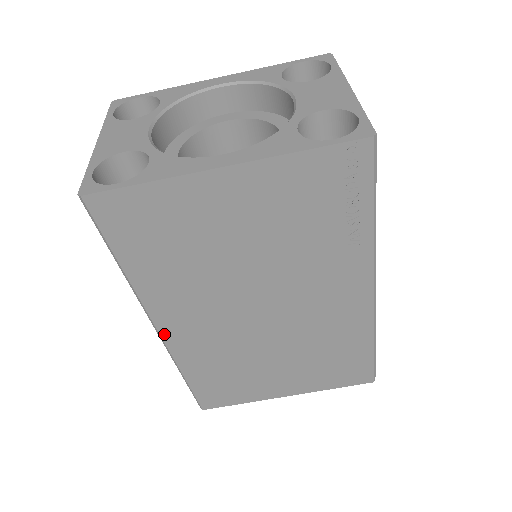
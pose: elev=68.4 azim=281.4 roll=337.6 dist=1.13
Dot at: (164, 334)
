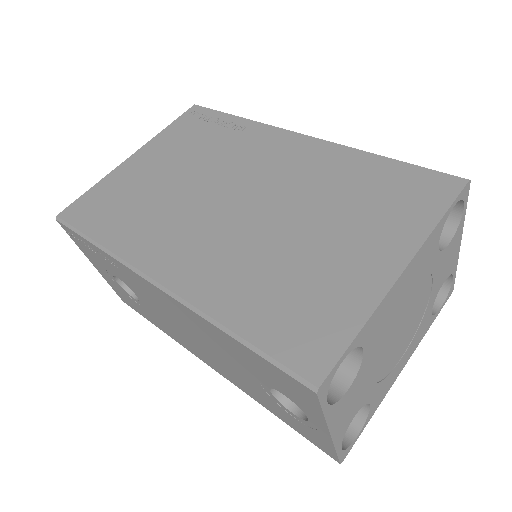
Dot at: (163, 280)
